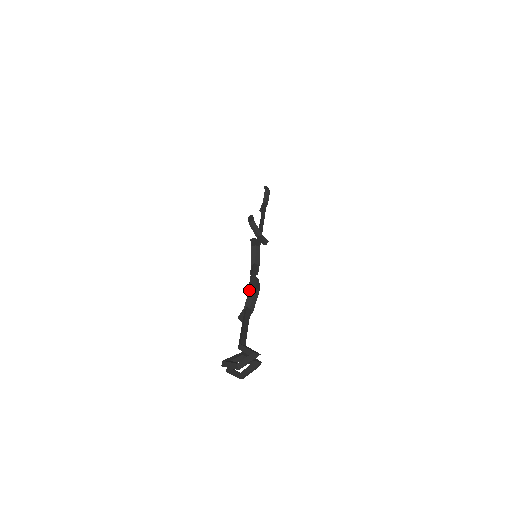
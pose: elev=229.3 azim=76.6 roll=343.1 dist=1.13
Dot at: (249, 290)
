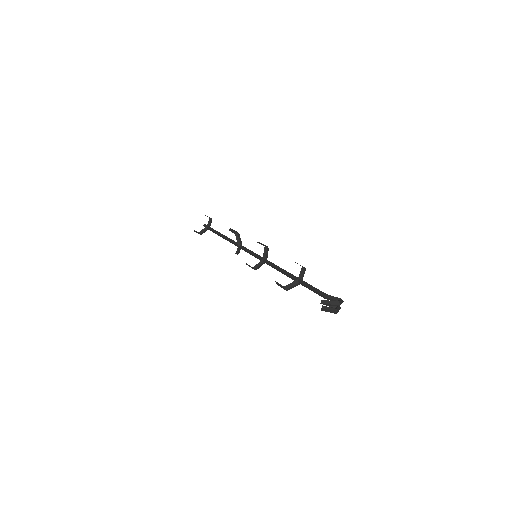
Dot at: (301, 268)
